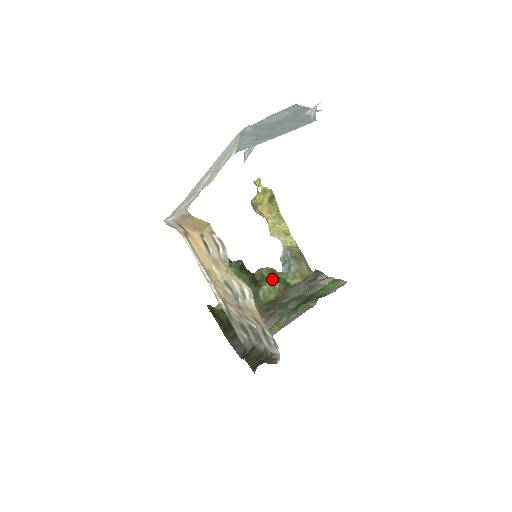
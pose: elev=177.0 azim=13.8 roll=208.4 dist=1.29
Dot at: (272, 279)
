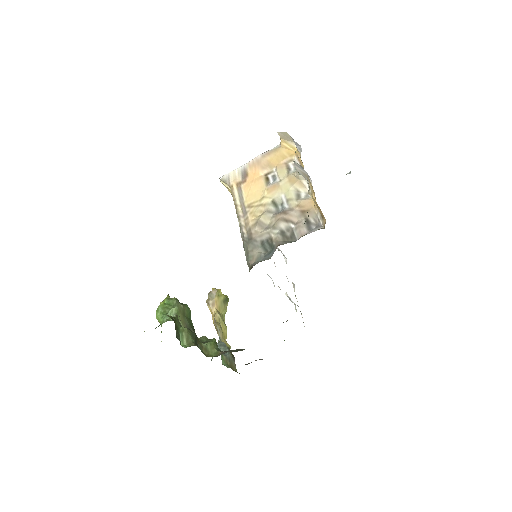
Dot at: (214, 340)
